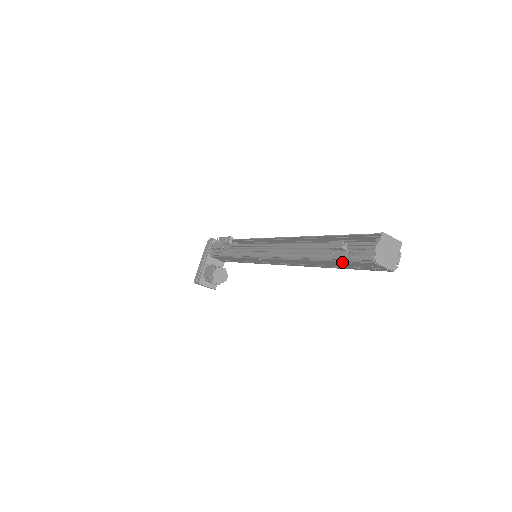
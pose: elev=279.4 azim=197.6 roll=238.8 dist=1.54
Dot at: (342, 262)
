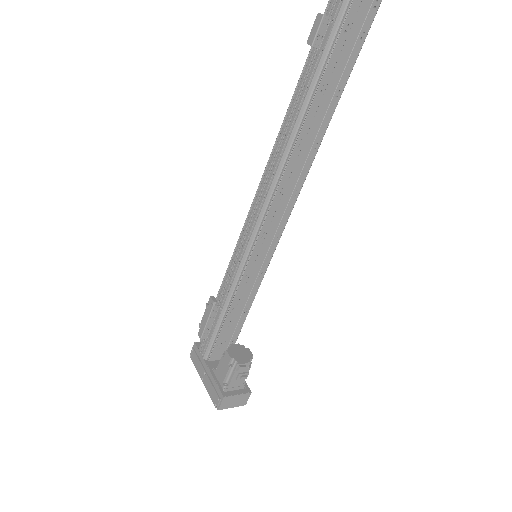
Dot at: (339, 40)
